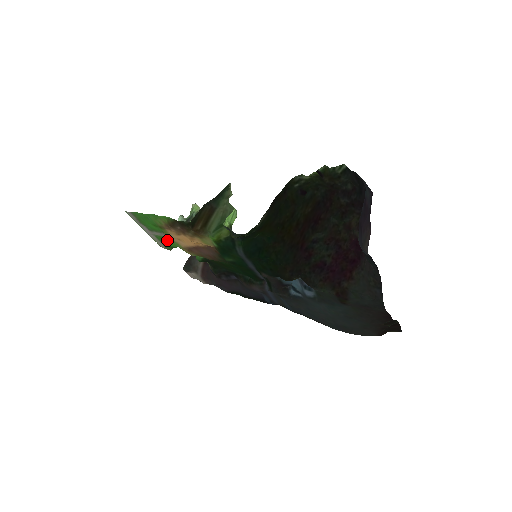
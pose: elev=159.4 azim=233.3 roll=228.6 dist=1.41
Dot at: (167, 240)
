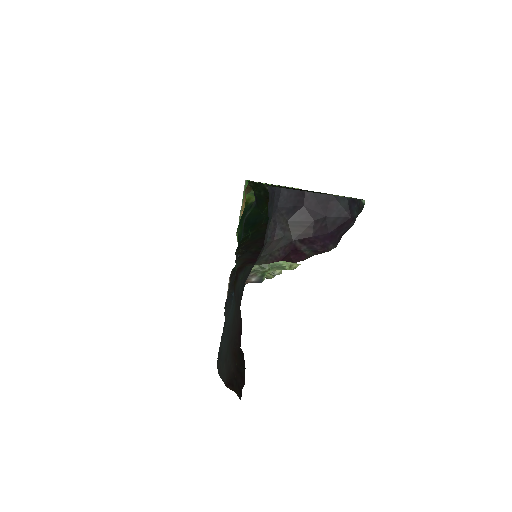
Dot at: occluded
